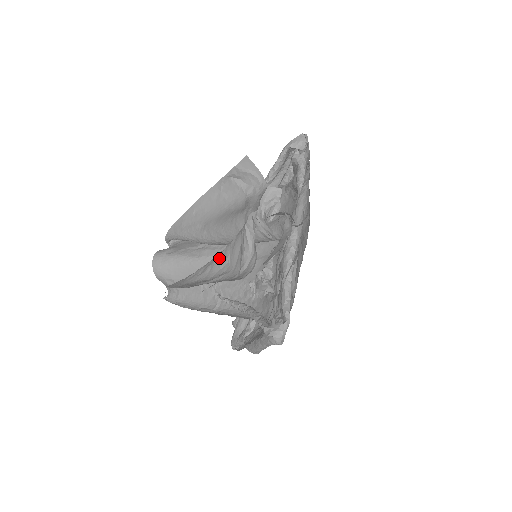
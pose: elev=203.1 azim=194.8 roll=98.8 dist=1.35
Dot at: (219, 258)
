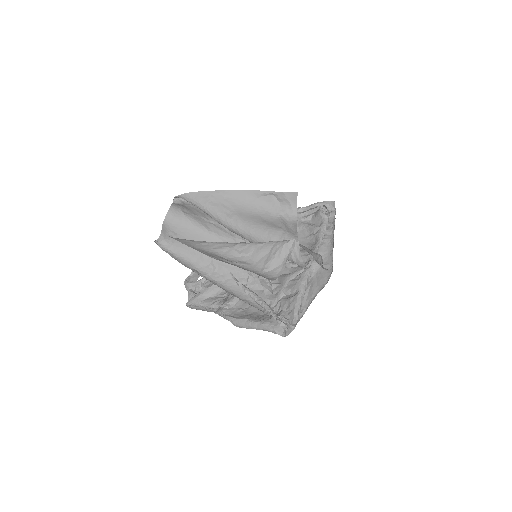
Dot at: (240, 247)
